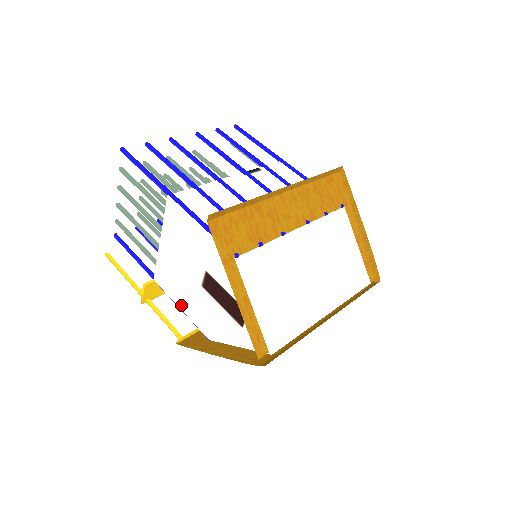
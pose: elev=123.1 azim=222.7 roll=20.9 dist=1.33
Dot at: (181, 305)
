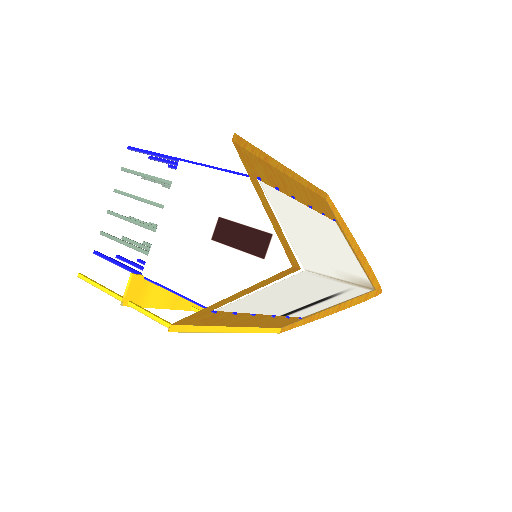
Dot at: (178, 285)
